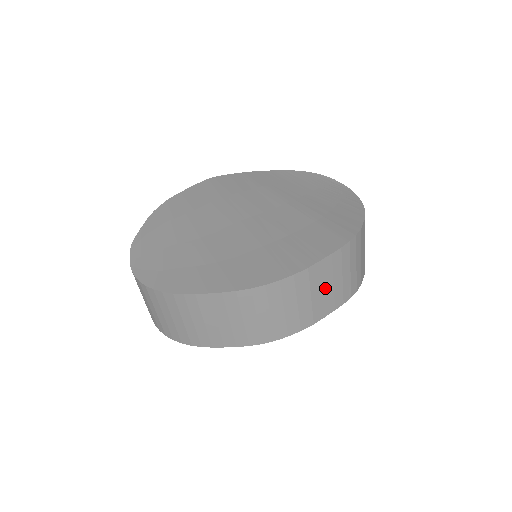
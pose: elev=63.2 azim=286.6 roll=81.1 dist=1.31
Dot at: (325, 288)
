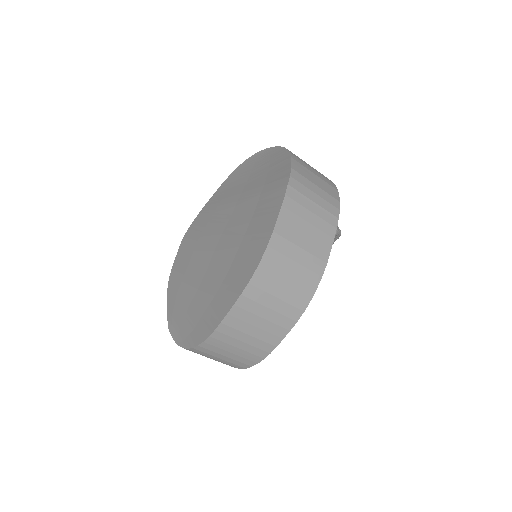
Dot at: (305, 232)
